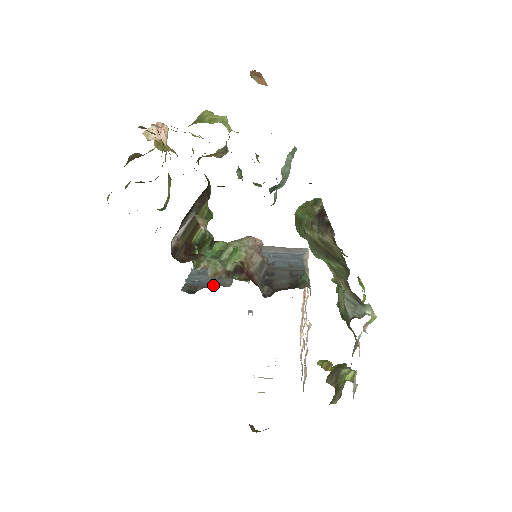
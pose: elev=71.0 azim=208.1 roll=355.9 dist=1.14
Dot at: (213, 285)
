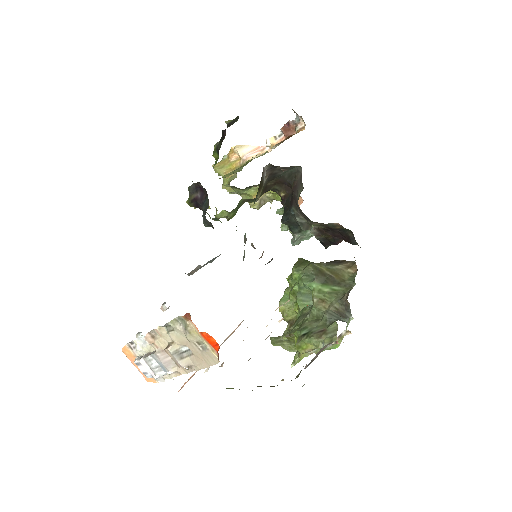
Dot at: occluded
